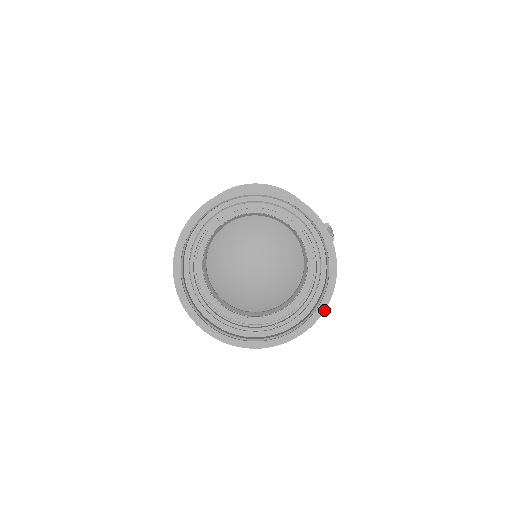
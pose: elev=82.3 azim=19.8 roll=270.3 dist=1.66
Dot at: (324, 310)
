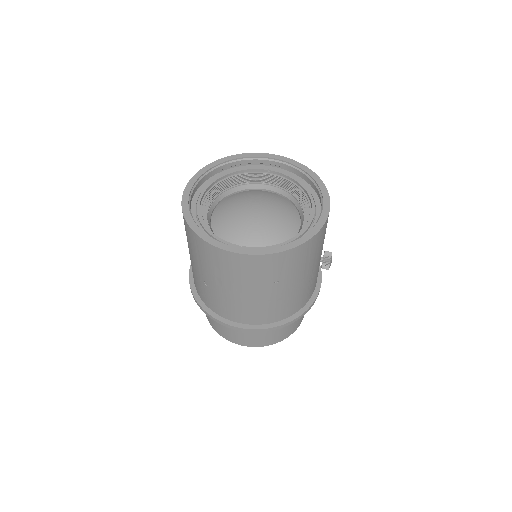
Dot at: (290, 248)
